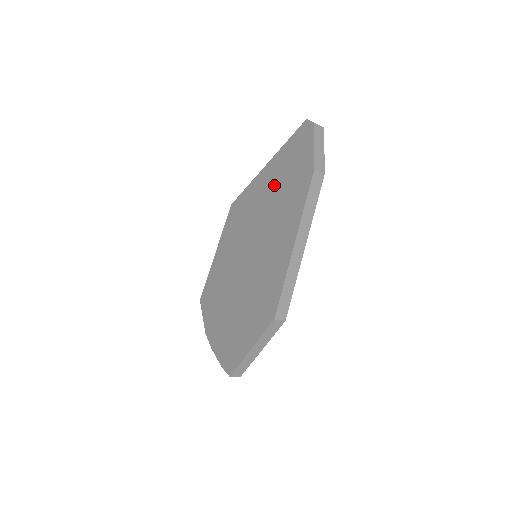
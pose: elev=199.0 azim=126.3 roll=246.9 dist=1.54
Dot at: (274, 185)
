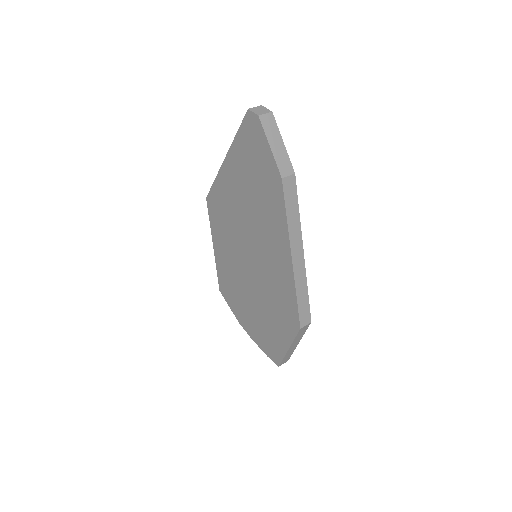
Dot at: (243, 187)
